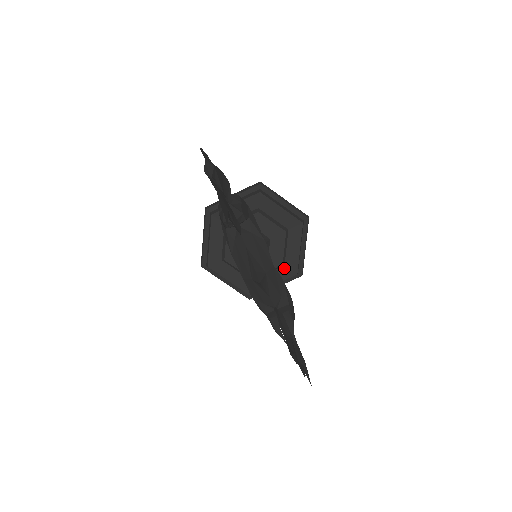
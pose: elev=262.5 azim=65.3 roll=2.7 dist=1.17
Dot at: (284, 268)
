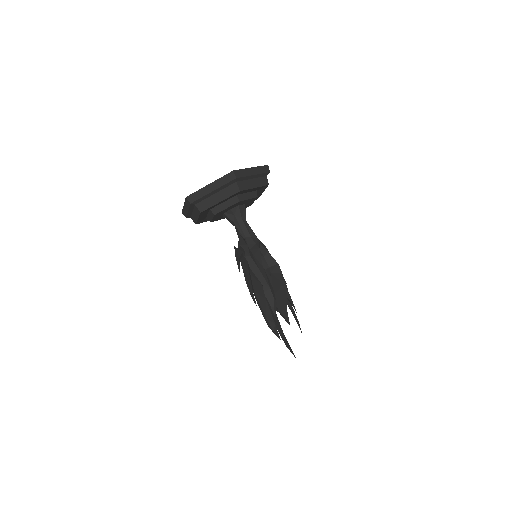
Dot at: occluded
